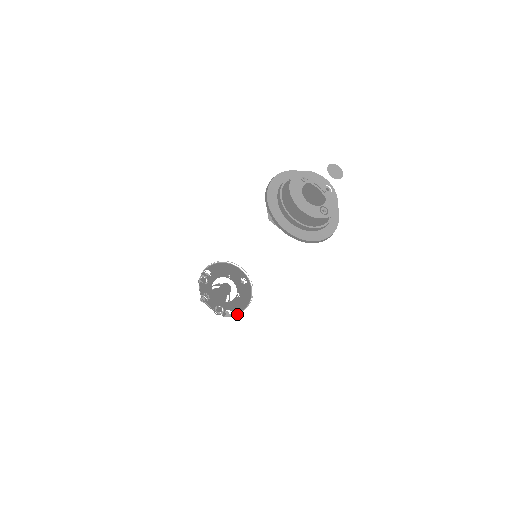
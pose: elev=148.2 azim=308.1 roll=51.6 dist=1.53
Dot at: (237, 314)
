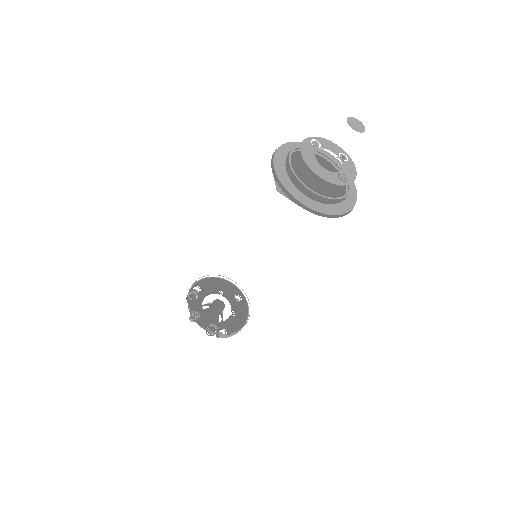
Dot at: occluded
